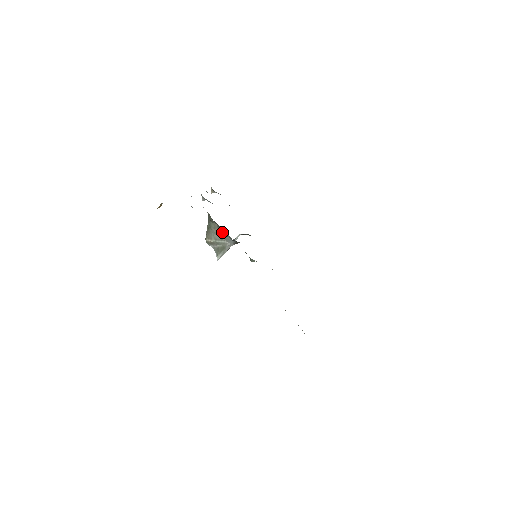
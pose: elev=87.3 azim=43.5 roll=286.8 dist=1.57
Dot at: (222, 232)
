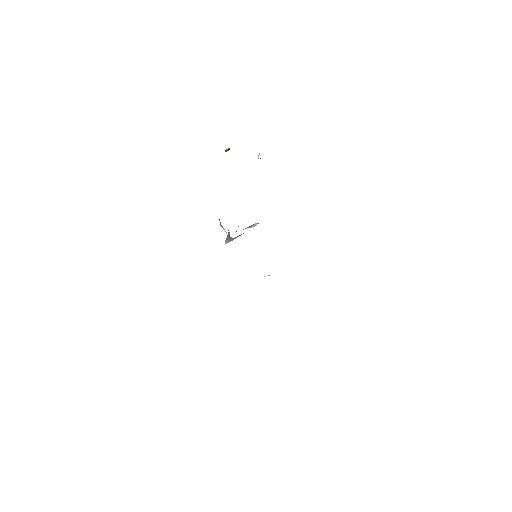
Dot at: occluded
